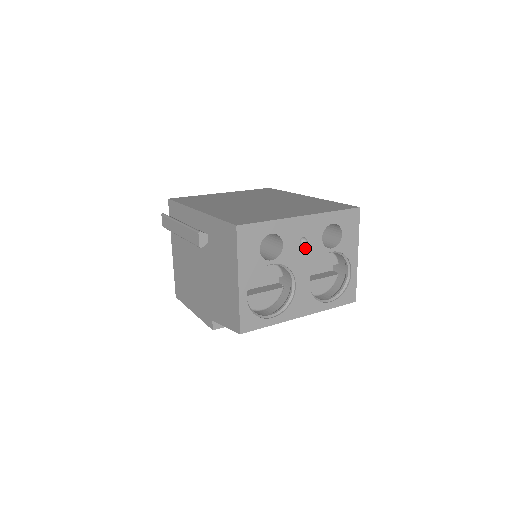
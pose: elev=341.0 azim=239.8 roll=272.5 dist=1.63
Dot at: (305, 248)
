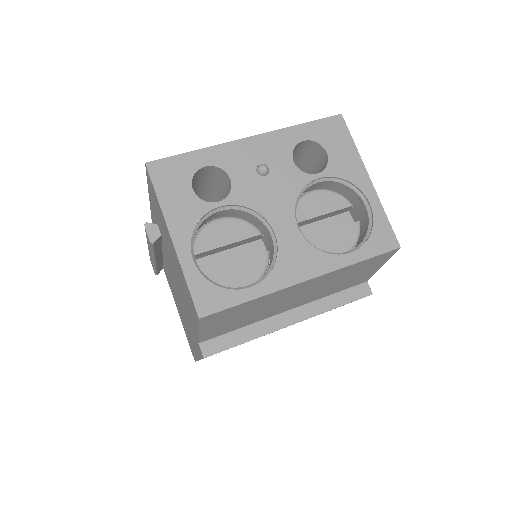
Dot at: (270, 179)
